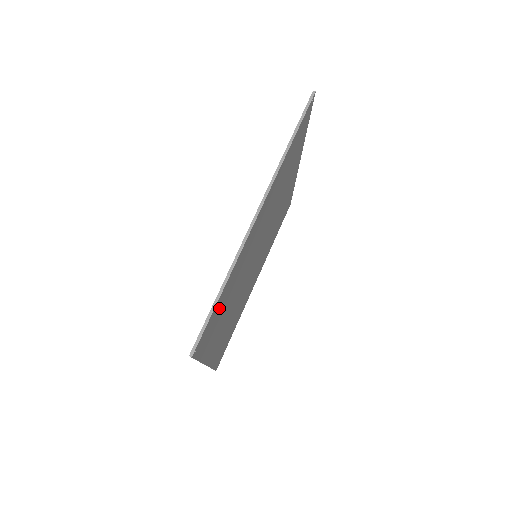
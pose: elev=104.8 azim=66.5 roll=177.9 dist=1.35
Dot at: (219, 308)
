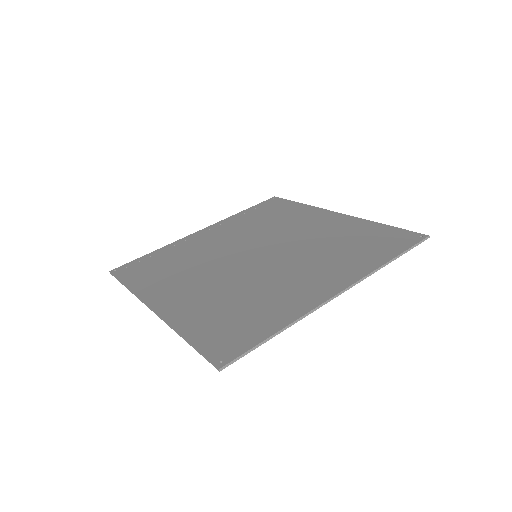
Dot at: (248, 328)
